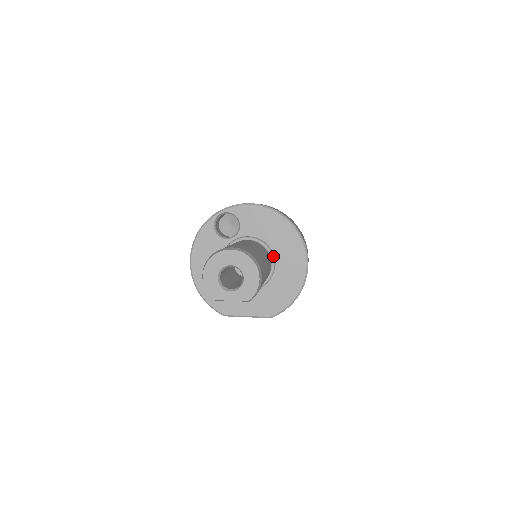
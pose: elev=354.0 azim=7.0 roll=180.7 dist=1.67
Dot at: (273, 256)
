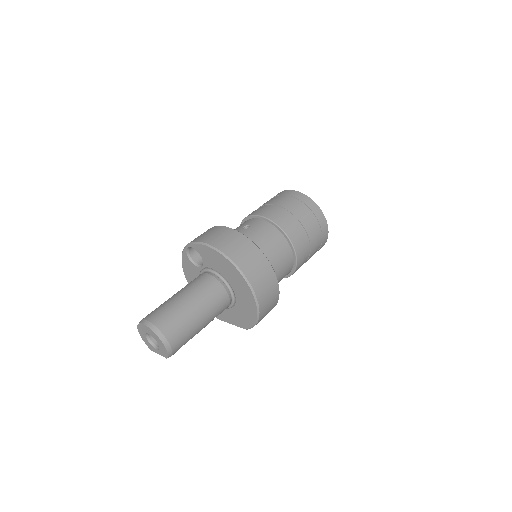
Dot at: (229, 288)
